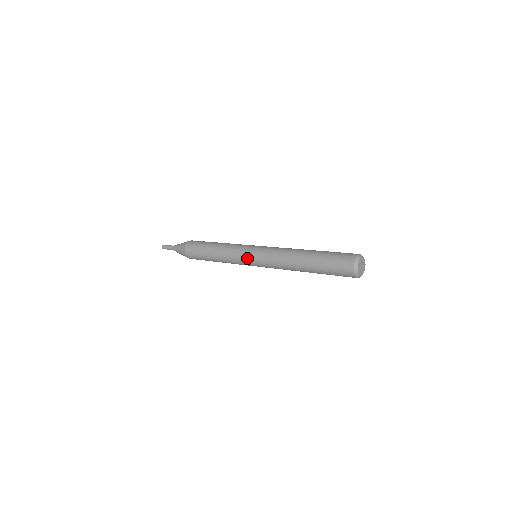
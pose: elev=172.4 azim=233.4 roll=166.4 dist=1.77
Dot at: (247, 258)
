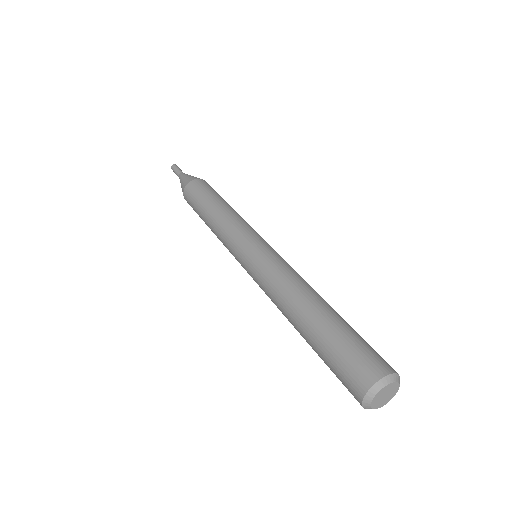
Dot at: (242, 247)
